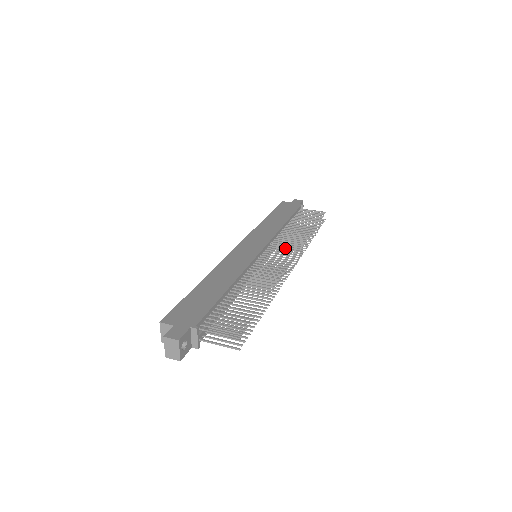
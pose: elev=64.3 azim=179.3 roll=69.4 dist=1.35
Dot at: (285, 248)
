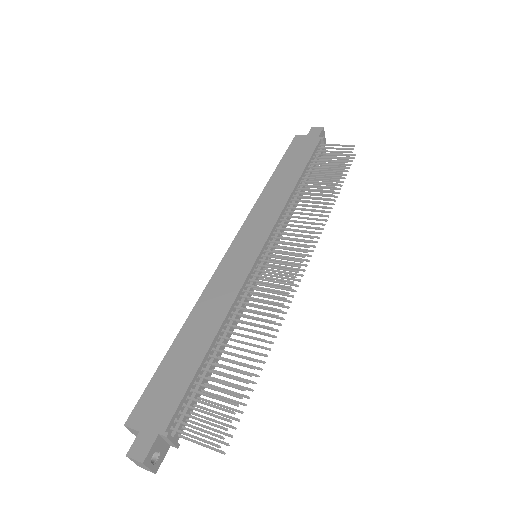
Dot at: (292, 239)
